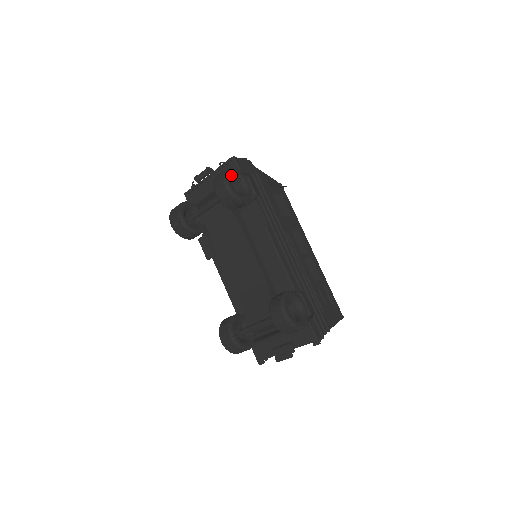
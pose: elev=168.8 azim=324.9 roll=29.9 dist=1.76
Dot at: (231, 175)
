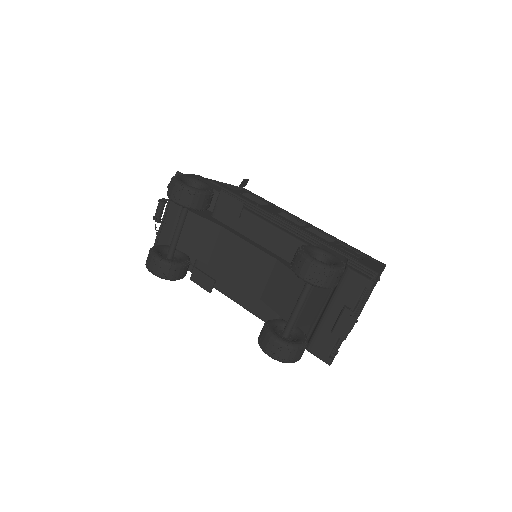
Dot at: (181, 179)
